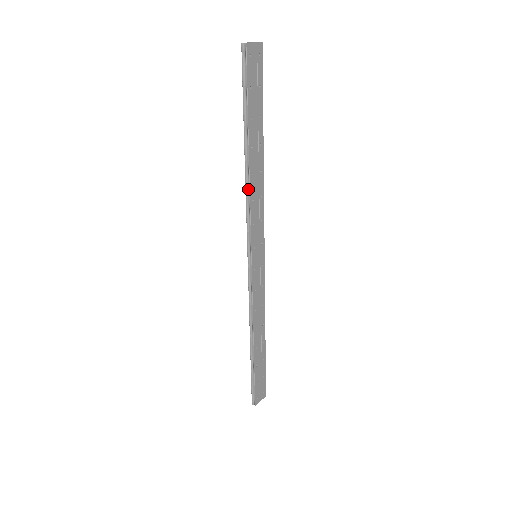
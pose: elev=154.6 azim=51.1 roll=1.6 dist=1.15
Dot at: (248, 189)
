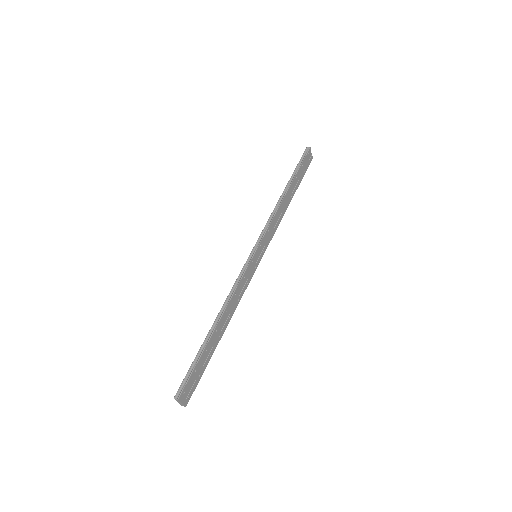
Dot at: (277, 208)
